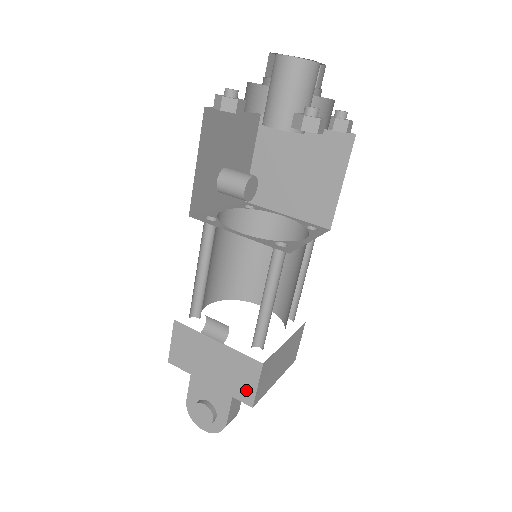
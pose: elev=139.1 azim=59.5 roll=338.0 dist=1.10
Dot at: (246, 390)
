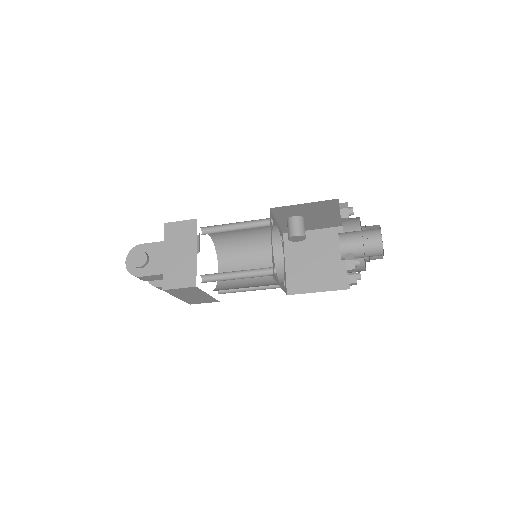
Dot at: (173, 282)
